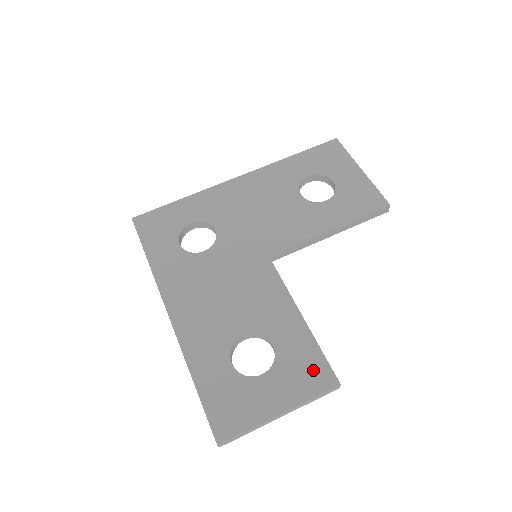
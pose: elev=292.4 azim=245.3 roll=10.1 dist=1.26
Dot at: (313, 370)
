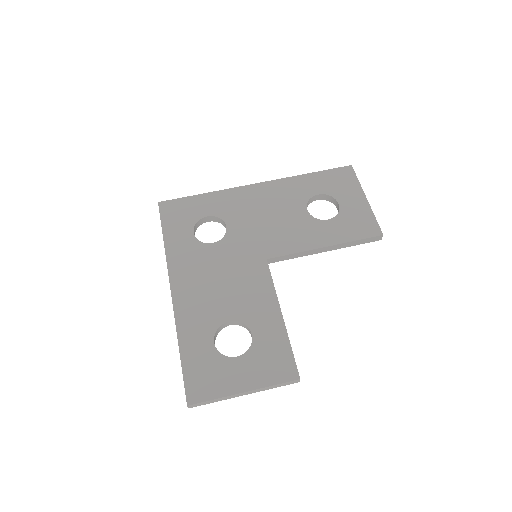
Dot at: (280, 362)
